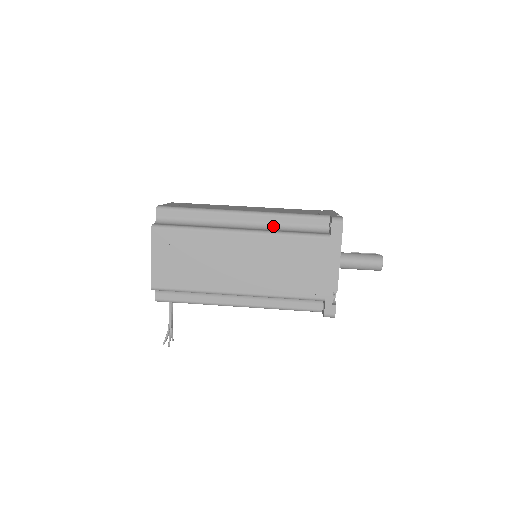
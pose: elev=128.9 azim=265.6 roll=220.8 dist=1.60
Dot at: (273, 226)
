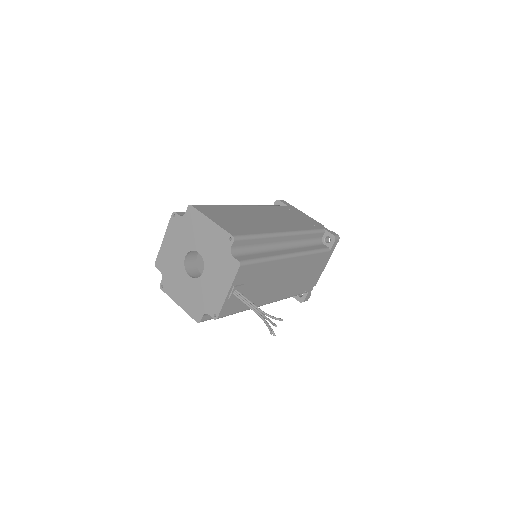
Dot at: occluded
